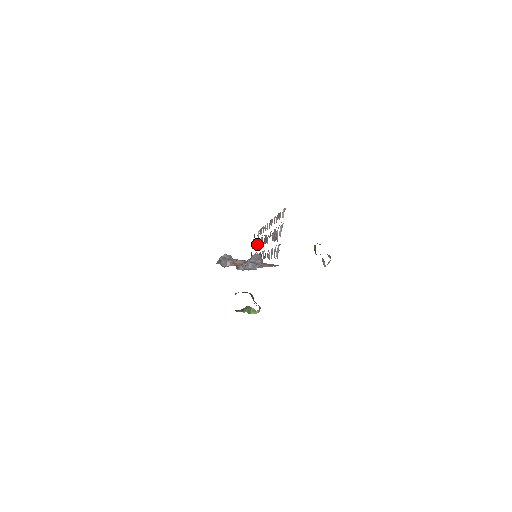
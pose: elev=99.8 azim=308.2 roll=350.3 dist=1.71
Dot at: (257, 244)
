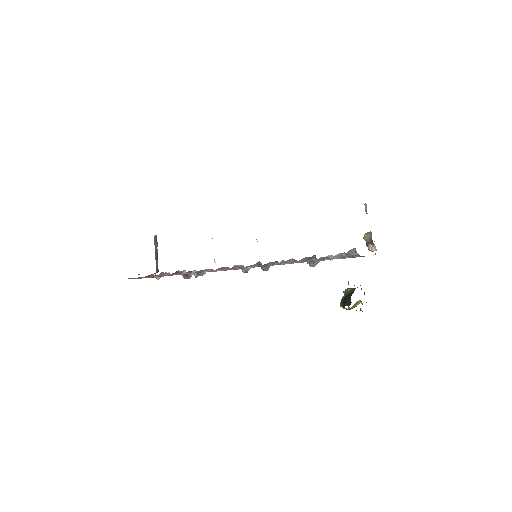
Dot at: occluded
